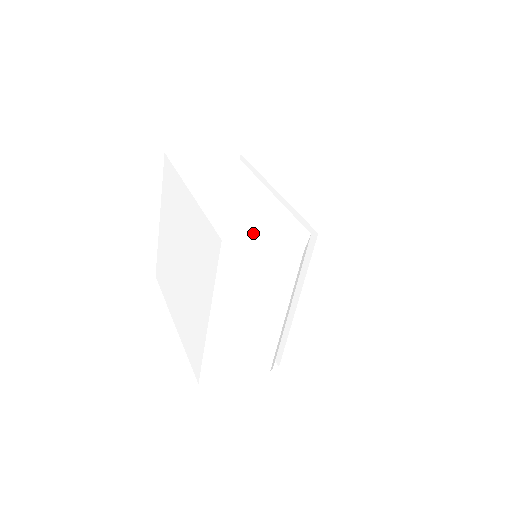
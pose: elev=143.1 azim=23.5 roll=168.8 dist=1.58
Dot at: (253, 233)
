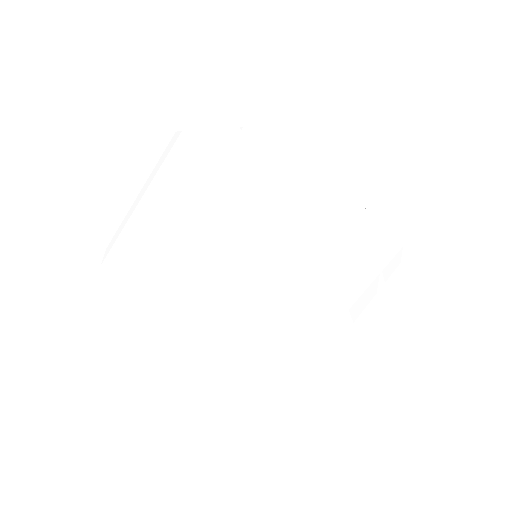
Dot at: (355, 288)
